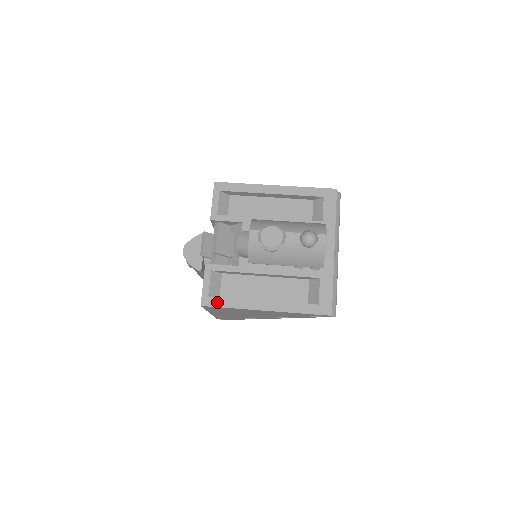
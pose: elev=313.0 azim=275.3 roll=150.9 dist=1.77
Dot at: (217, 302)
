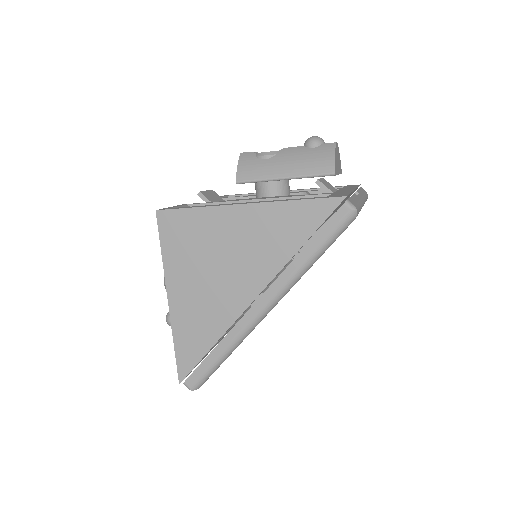
Dot at: (180, 208)
